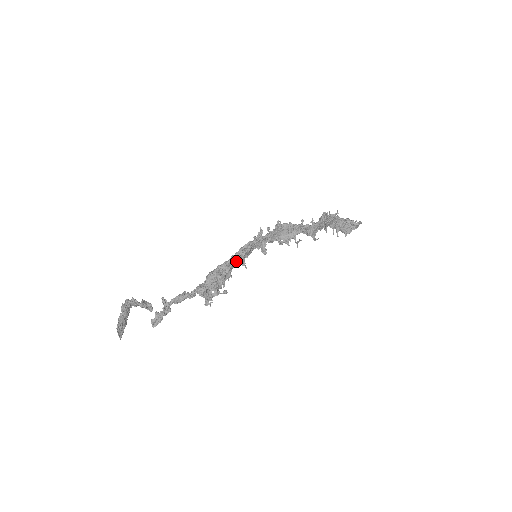
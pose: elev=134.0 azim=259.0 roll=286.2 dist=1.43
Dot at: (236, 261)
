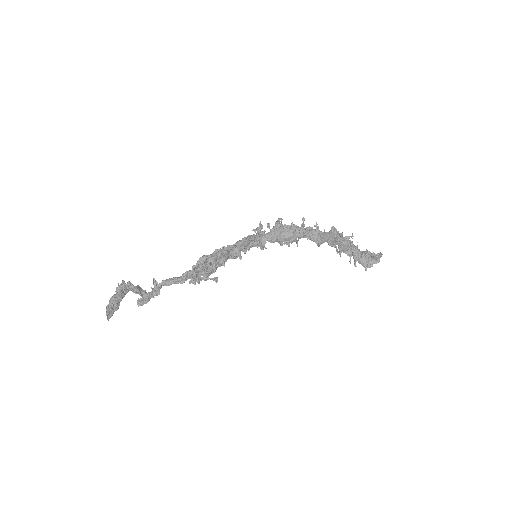
Dot at: (230, 249)
